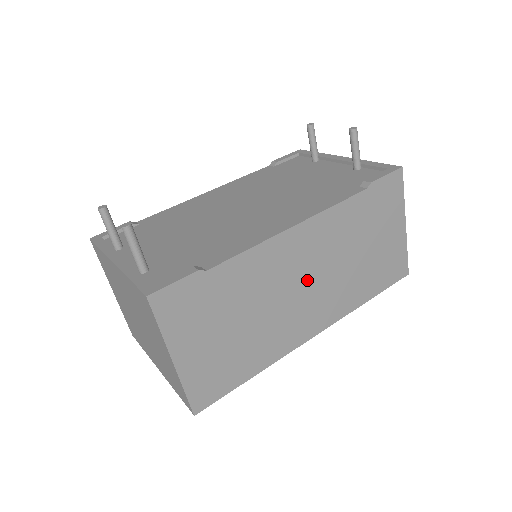
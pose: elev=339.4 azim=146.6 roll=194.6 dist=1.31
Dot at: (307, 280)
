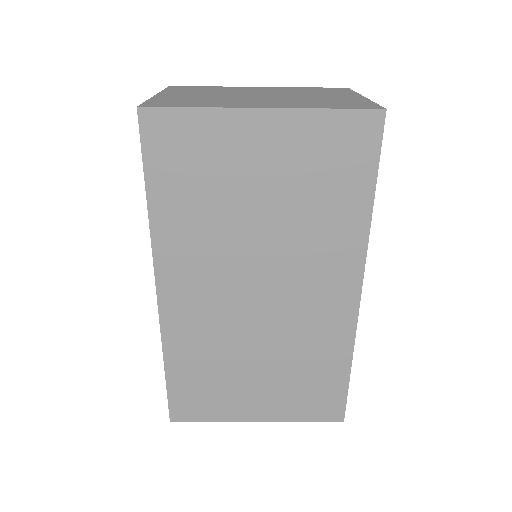
Dot at: occluded
